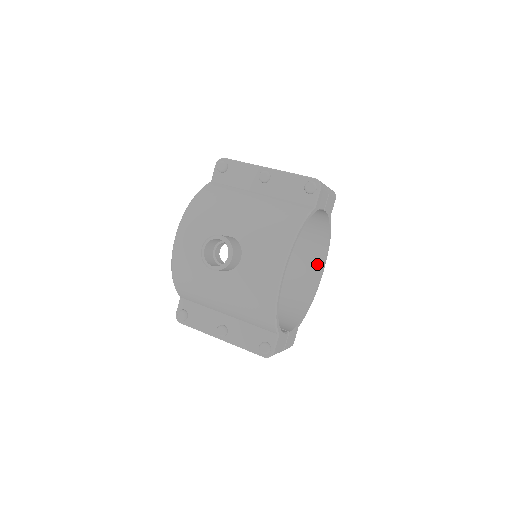
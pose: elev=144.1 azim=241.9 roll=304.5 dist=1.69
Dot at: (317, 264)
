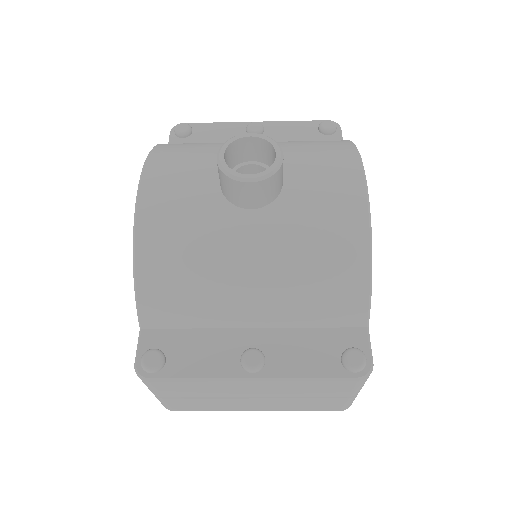
Dot at: occluded
